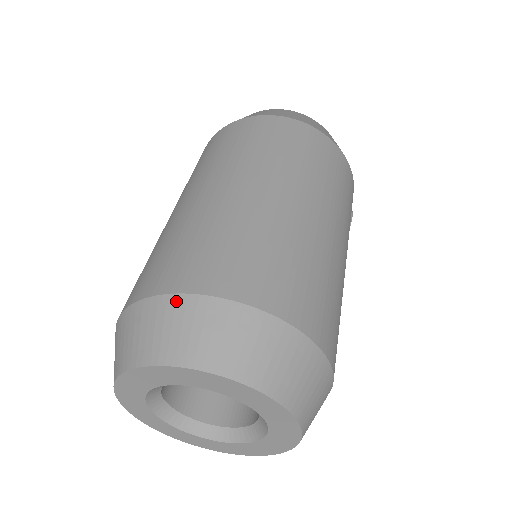
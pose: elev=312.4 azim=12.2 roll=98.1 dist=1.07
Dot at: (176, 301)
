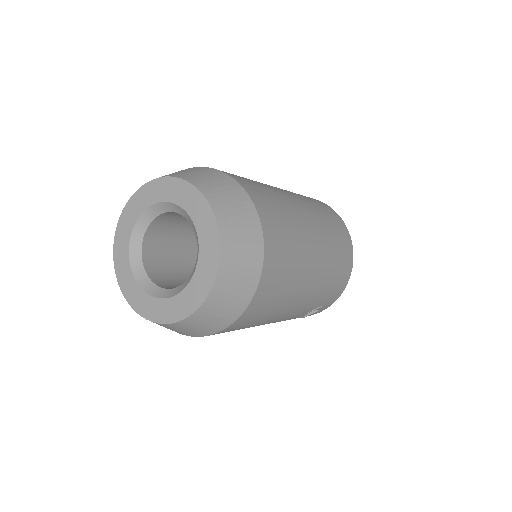
Dot at: (230, 179)
